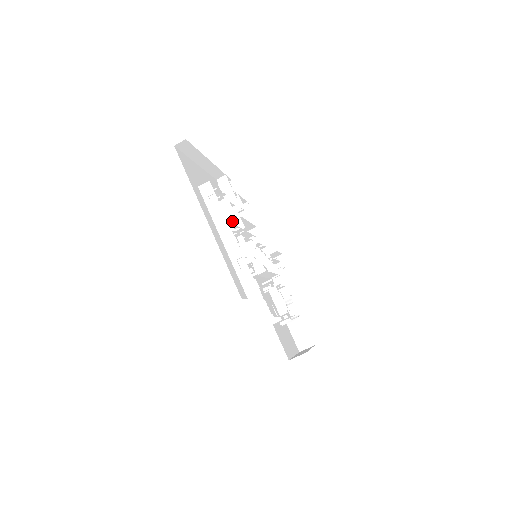
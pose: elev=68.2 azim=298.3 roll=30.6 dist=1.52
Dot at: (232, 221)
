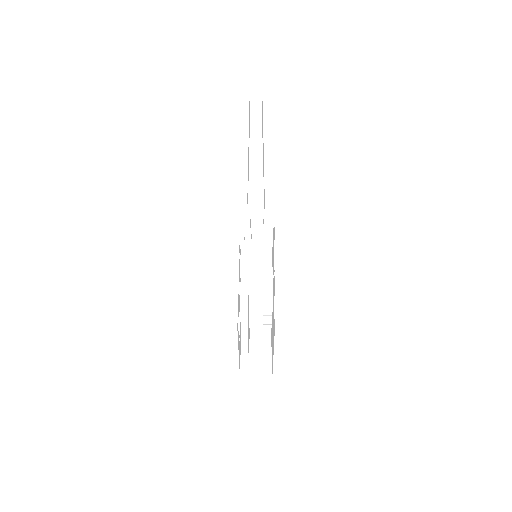
Dot at: occluded
